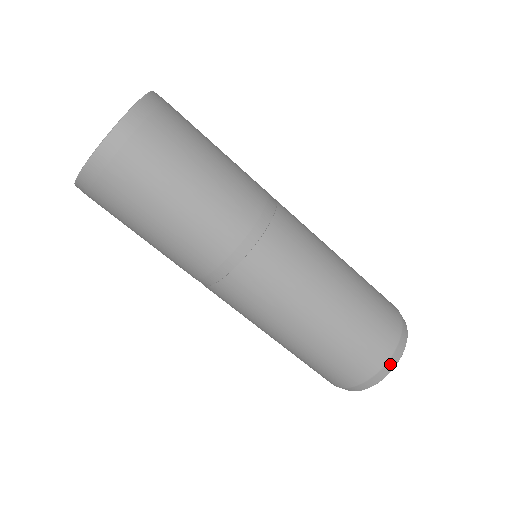
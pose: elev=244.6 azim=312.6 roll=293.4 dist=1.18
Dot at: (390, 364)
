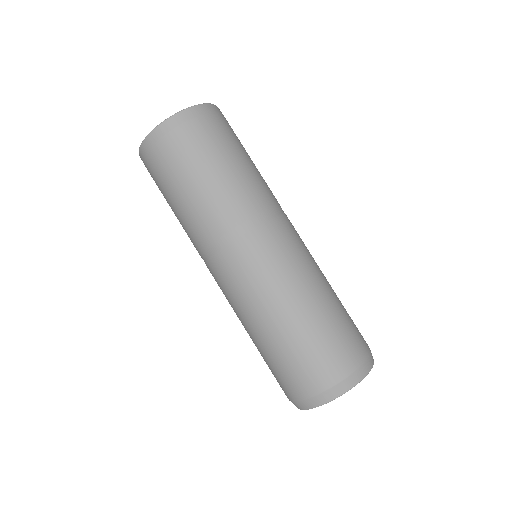
Dot at: (340, 388)
